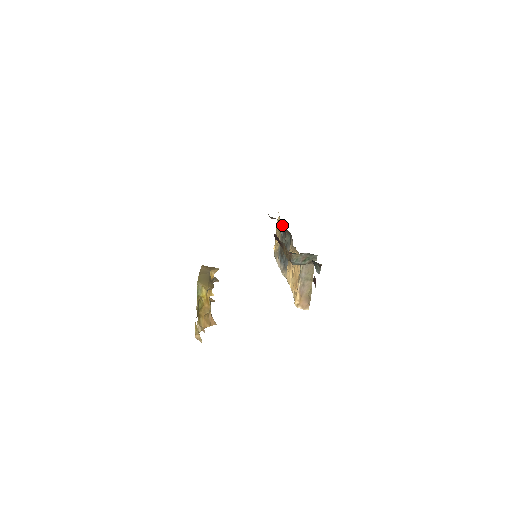
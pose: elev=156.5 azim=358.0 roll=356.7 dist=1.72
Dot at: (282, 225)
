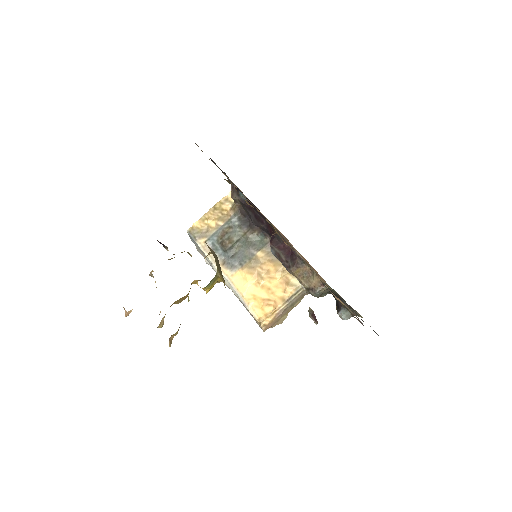
Dot at: (244, 215)
